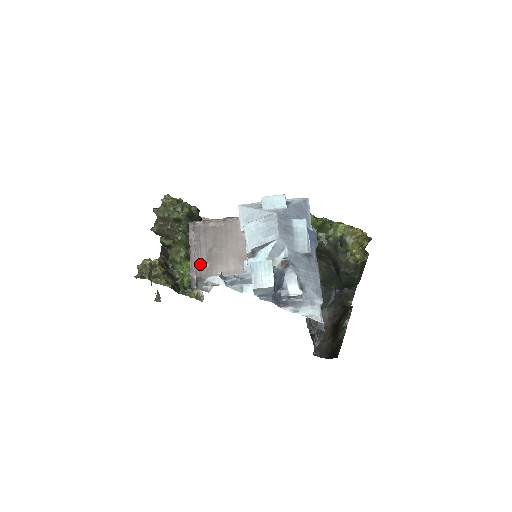
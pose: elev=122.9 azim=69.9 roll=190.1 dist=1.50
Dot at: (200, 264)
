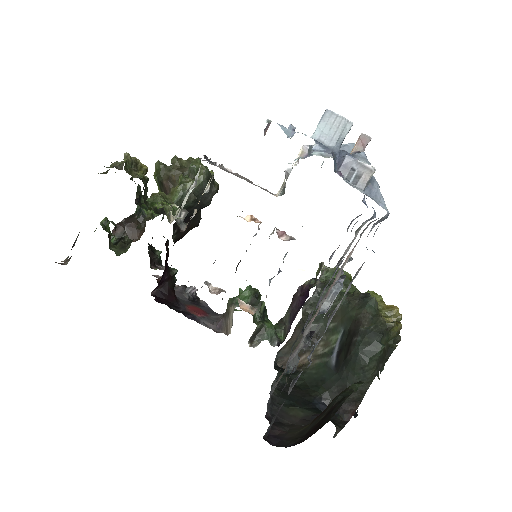
Dot at: occluded
